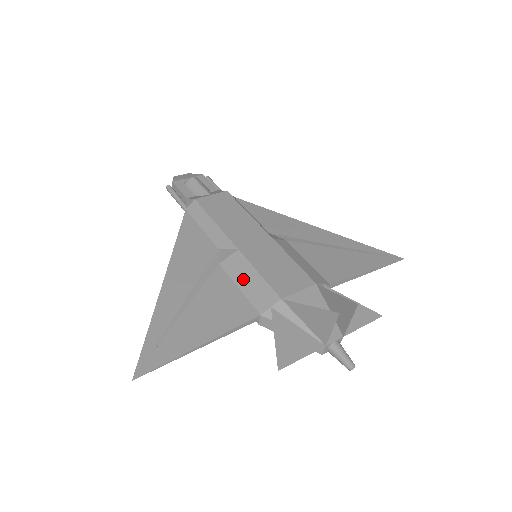
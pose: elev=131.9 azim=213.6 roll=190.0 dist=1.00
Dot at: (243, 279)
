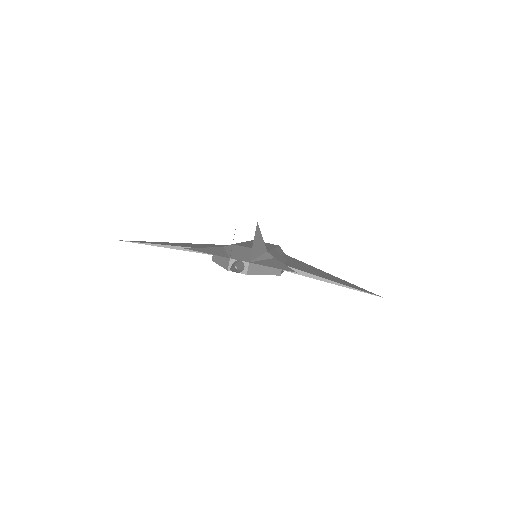
Dot at: occluded
